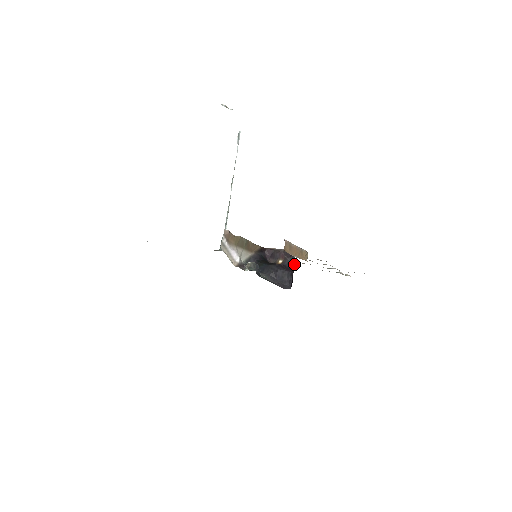
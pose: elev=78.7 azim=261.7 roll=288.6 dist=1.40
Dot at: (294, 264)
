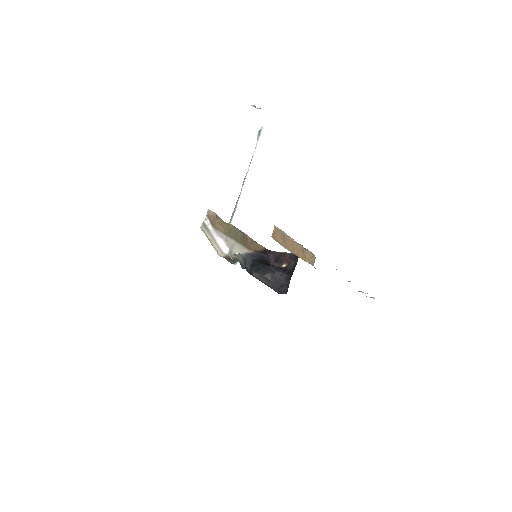
Dot at: (295, 266)
